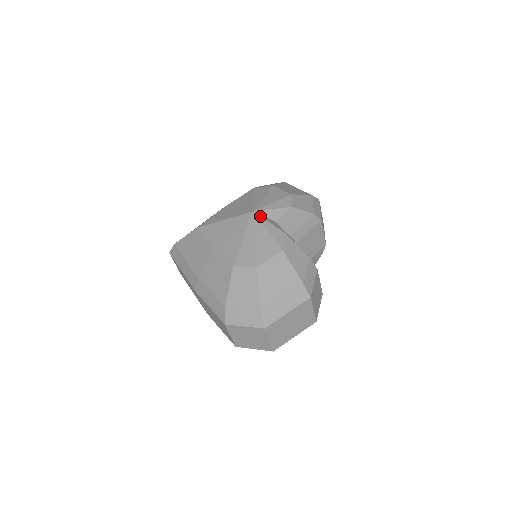
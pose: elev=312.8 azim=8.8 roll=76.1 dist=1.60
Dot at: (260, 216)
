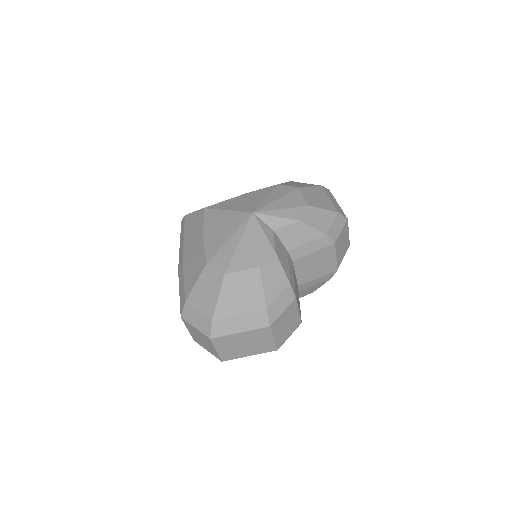
Dot at: (257, 220)
